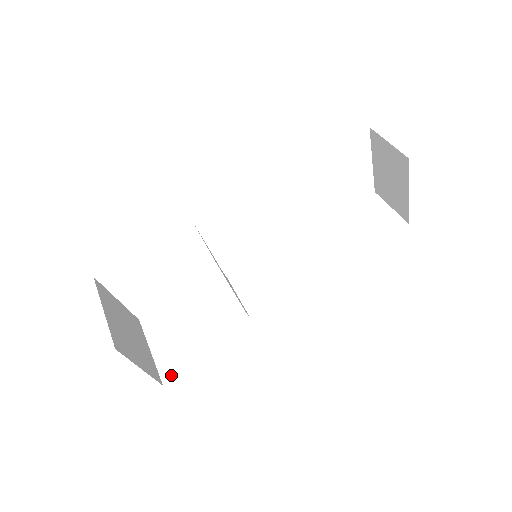
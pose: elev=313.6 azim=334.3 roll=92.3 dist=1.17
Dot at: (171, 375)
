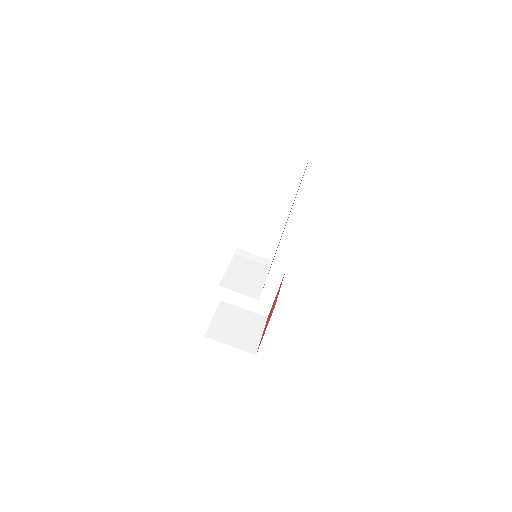
Dot at: (266, 312)
